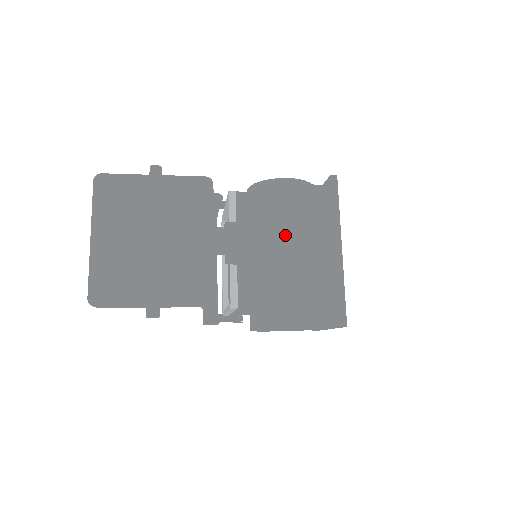
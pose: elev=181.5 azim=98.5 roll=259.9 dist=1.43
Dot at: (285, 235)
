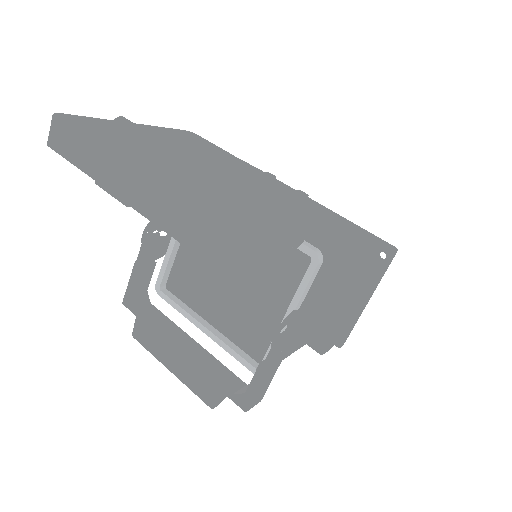
Dot at: occluded
